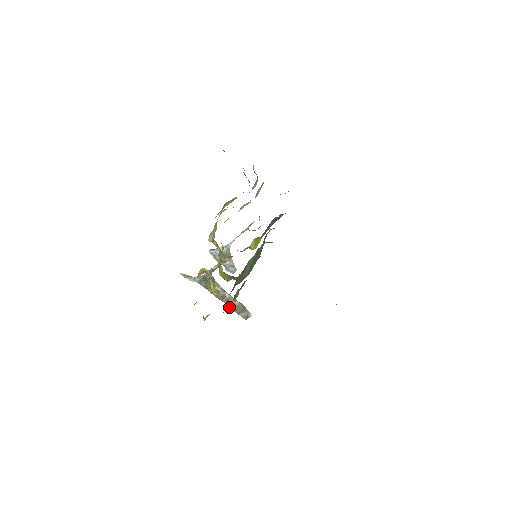
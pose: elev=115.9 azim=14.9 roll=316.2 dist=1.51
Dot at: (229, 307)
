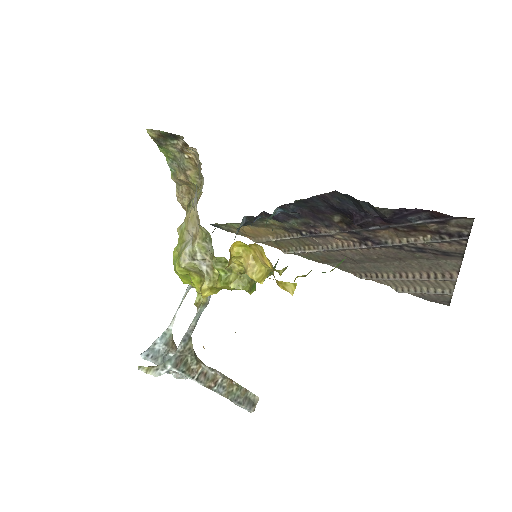
Dot at: occluded
